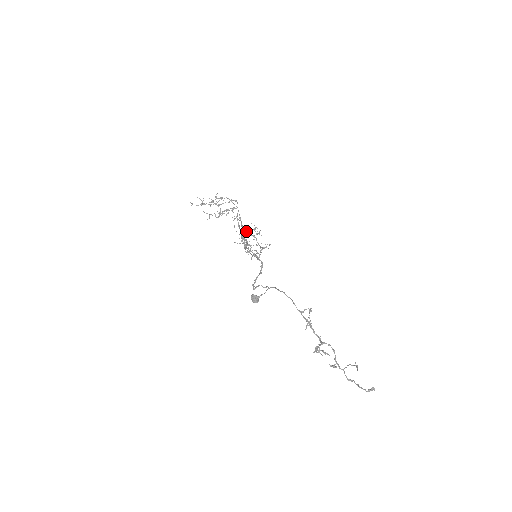
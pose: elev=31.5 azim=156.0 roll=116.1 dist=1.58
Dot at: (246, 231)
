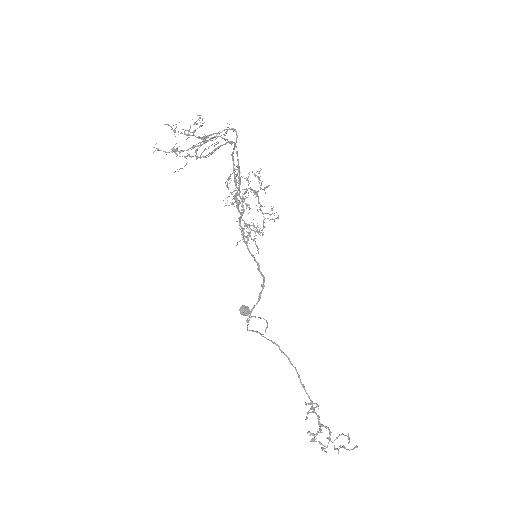
Dot at: (245, 192)
